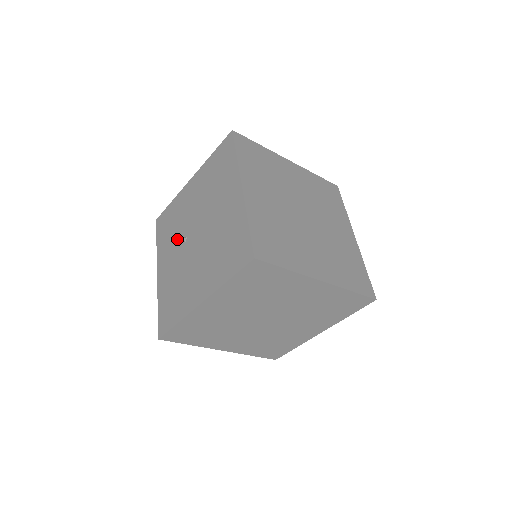
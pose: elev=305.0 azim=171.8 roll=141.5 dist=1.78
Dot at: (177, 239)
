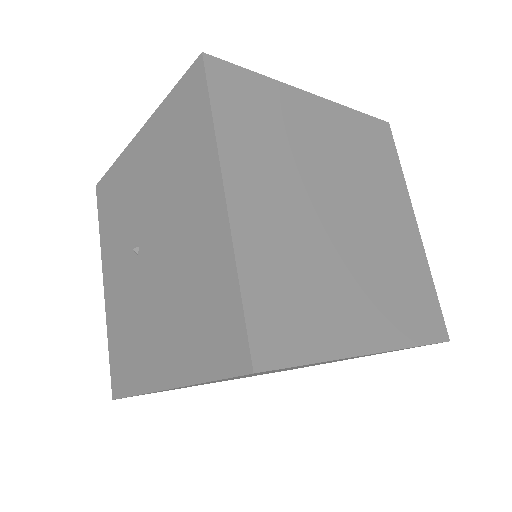
Dot at: (125, 241)
